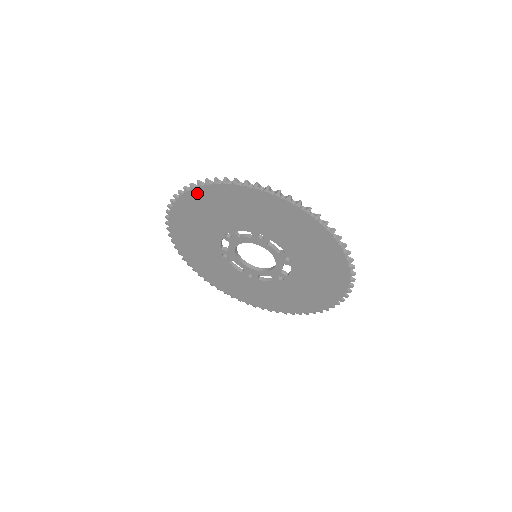
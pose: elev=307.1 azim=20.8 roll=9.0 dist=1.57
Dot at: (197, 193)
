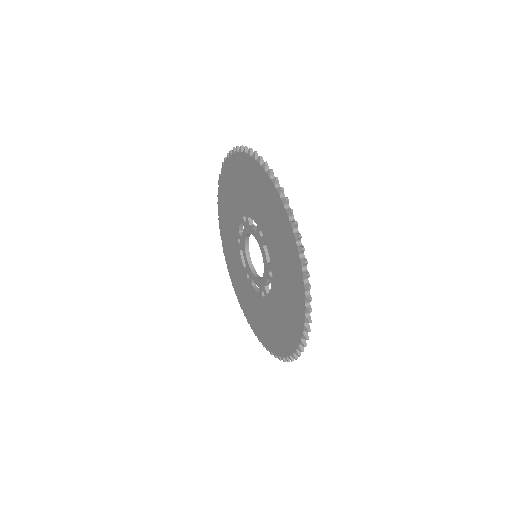
Dot at: (238, 158)
